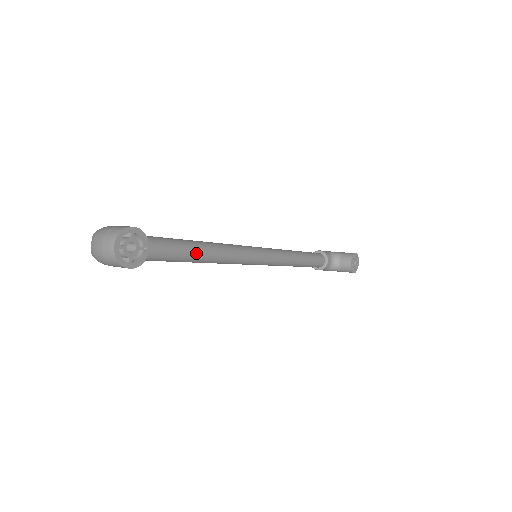
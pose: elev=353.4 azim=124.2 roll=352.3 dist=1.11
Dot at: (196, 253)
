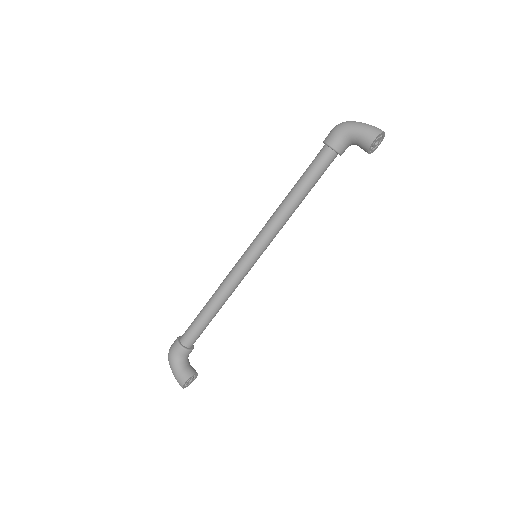
Dot at: (215, 315)
